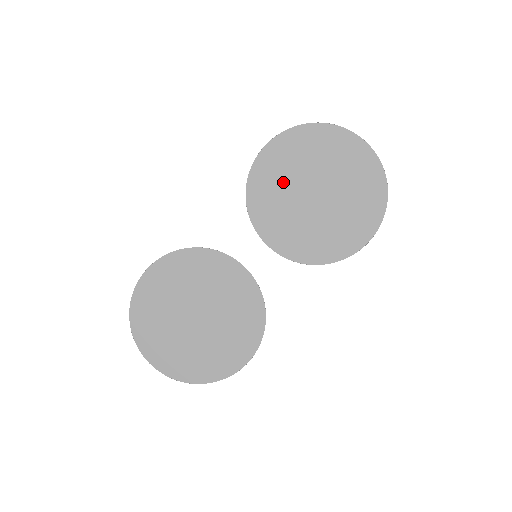
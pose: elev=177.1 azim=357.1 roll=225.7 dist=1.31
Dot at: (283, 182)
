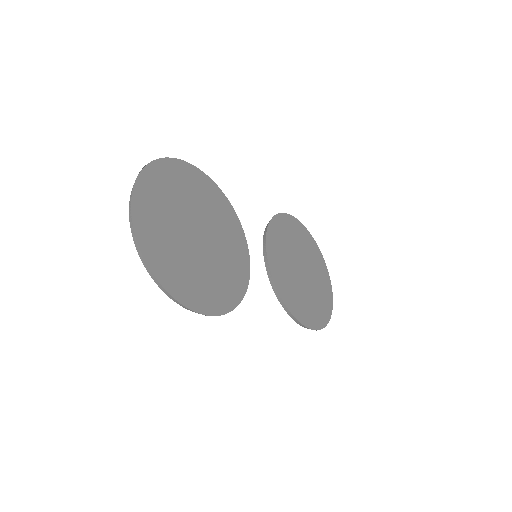
Dot at: (291, 241)
